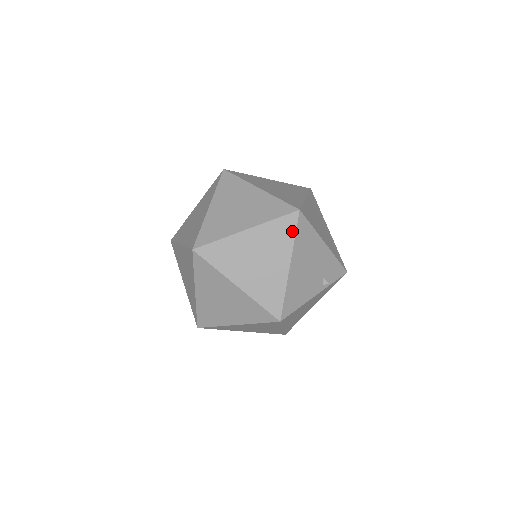
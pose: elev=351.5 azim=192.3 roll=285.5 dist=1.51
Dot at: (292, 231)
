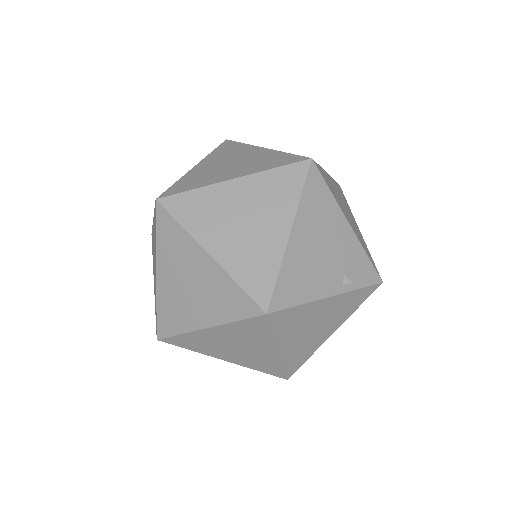
Dot at: (298, 185)
